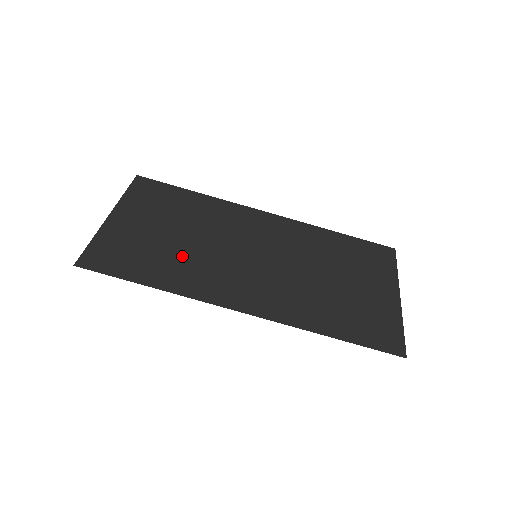
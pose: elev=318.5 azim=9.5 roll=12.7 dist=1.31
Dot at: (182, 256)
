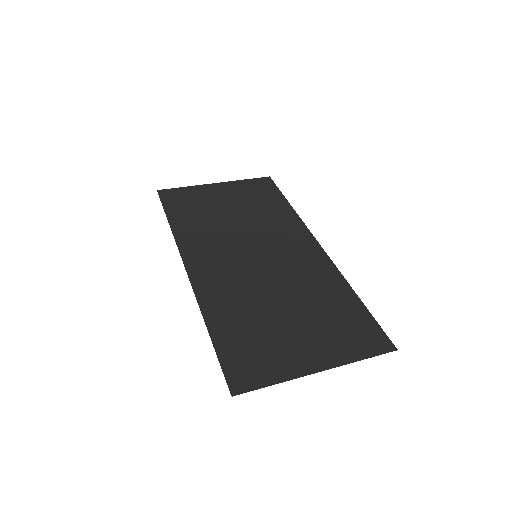
Dot at: (212, 223)
